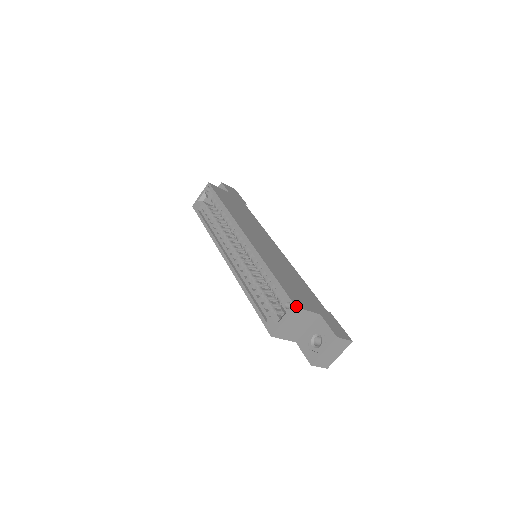
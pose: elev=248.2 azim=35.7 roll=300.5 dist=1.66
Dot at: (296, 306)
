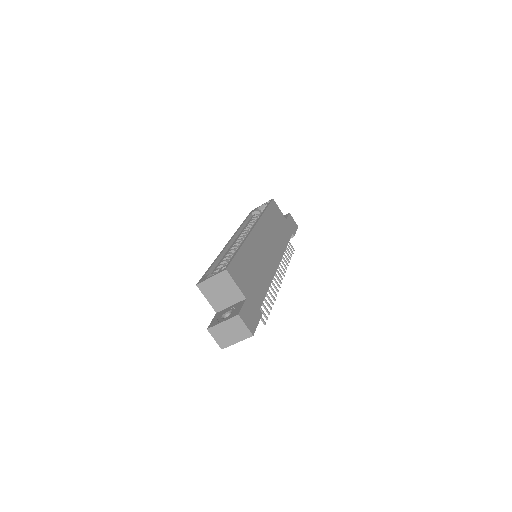
Dot at: (227, 269)
